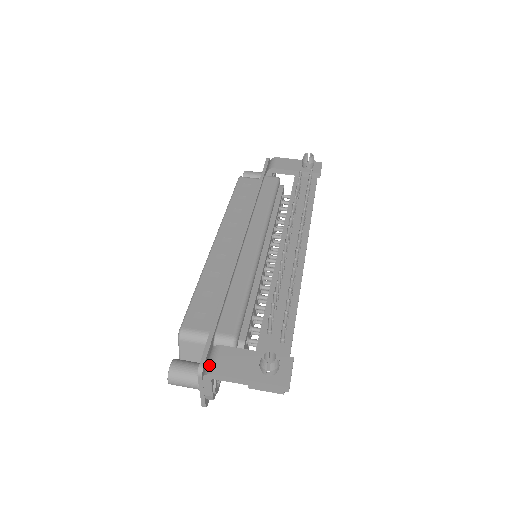
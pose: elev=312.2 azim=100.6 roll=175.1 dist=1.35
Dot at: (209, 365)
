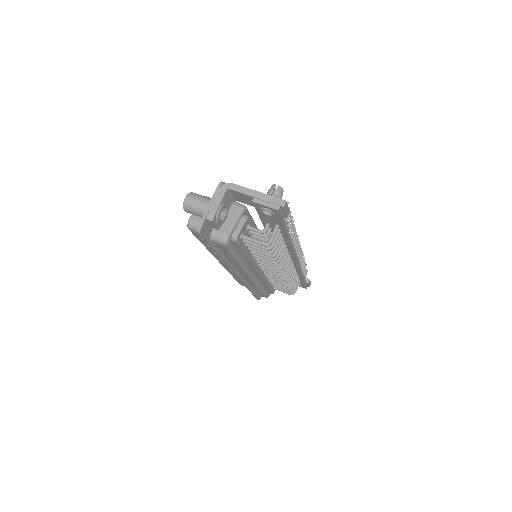
Dot at: occluded
